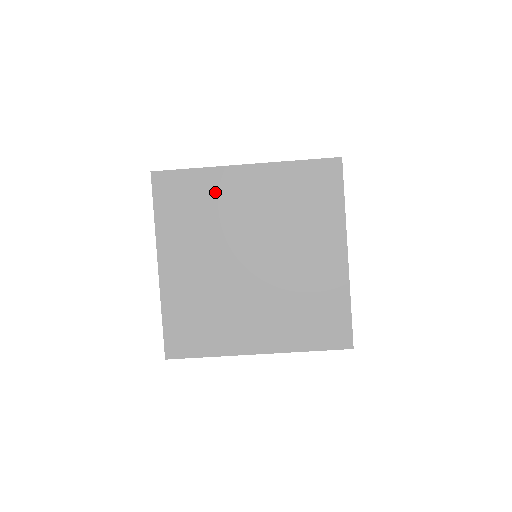
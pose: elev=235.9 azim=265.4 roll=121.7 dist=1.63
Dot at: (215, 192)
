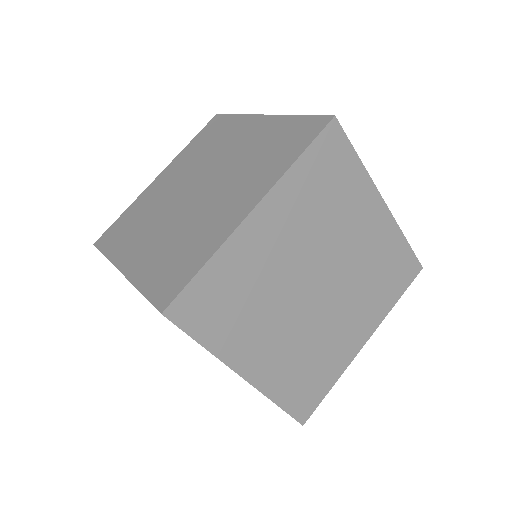
Dot at: (144, 203)
